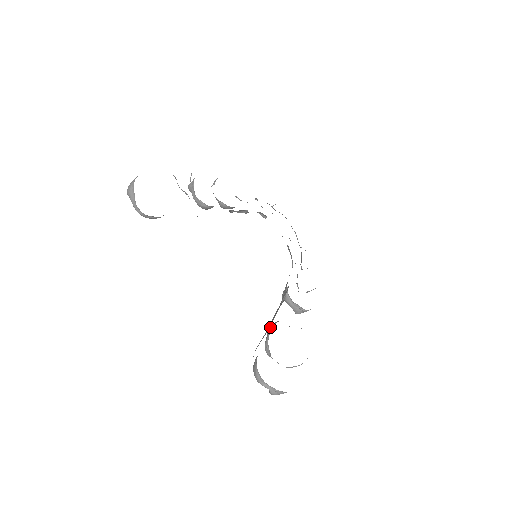
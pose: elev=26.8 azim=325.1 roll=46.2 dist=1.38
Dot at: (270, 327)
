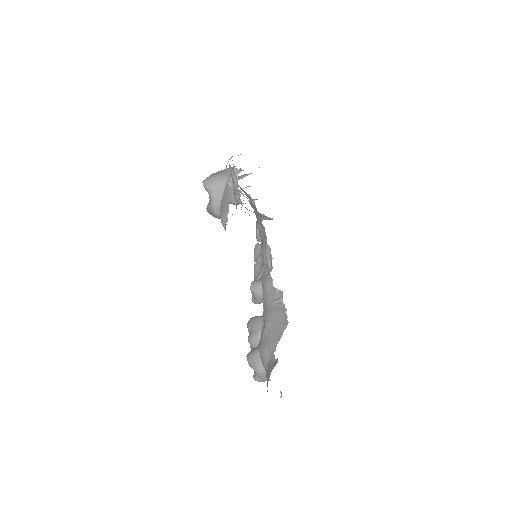
Dot at: (258, 322)
